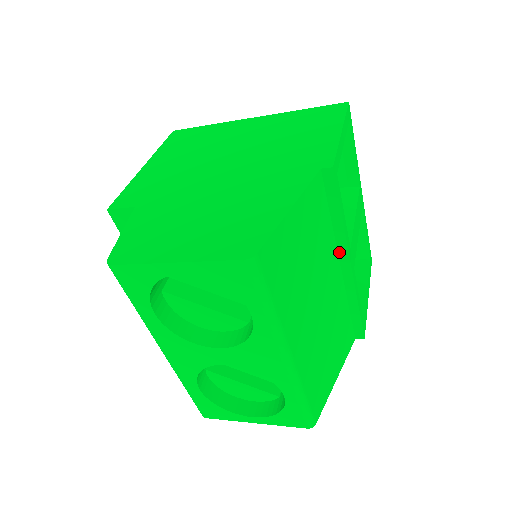
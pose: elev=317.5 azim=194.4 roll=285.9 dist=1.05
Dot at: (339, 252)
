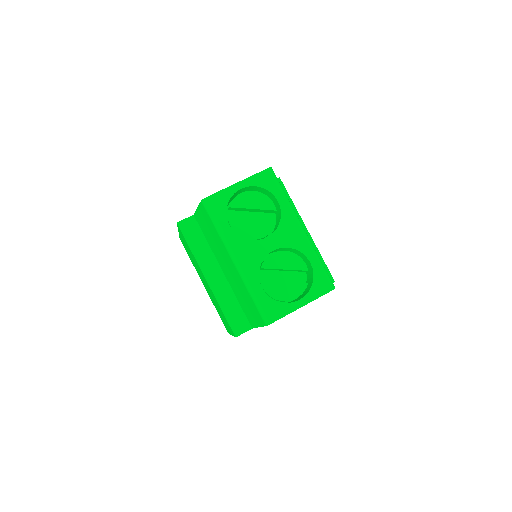
Dot at: occluded
